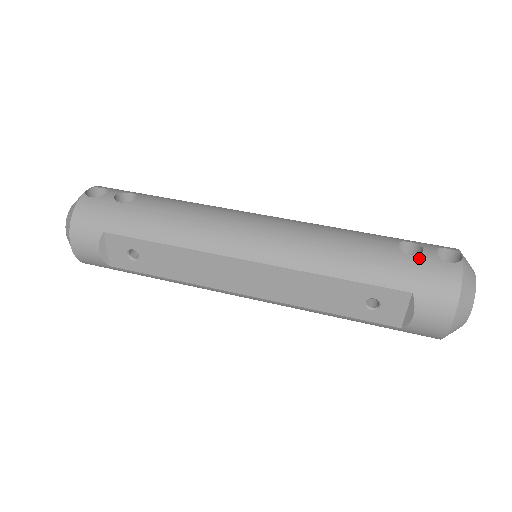
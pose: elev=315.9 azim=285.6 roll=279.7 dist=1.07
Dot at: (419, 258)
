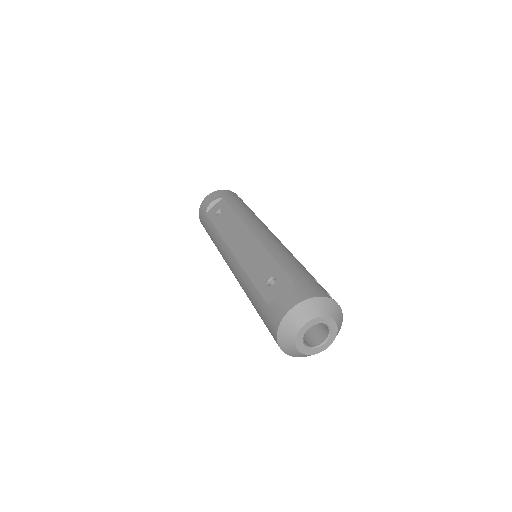
Dot at: (317, 283)
